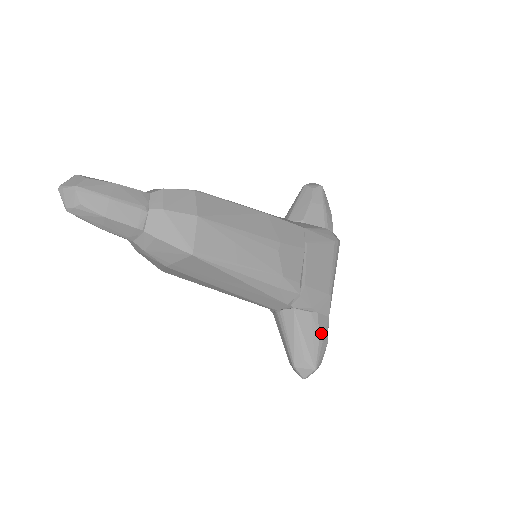
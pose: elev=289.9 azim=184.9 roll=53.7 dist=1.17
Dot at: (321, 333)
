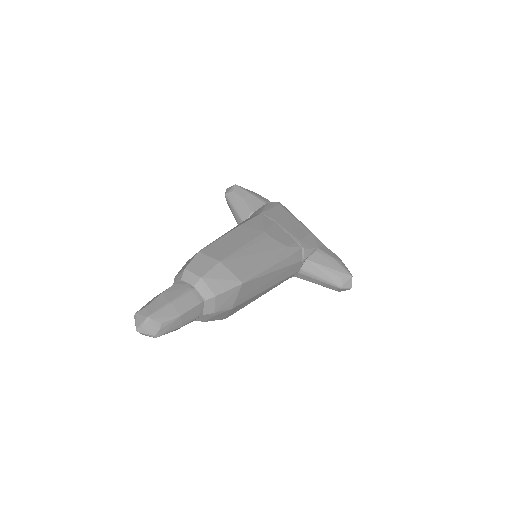
Dot at: (332, 256)
